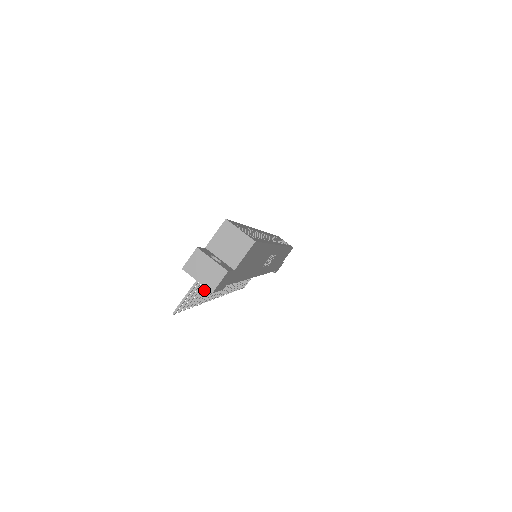
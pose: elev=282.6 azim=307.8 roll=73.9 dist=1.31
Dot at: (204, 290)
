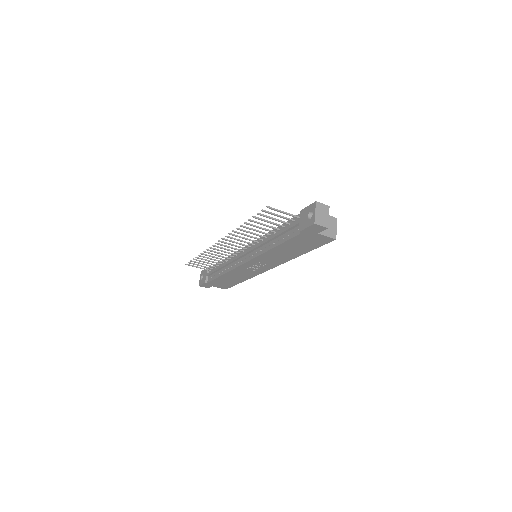
Dot at: (262, 224)
